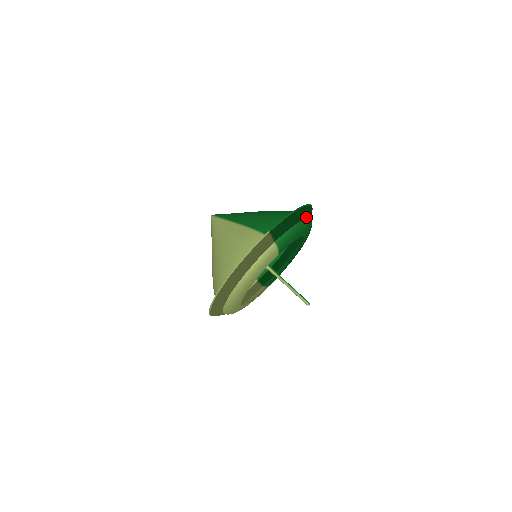
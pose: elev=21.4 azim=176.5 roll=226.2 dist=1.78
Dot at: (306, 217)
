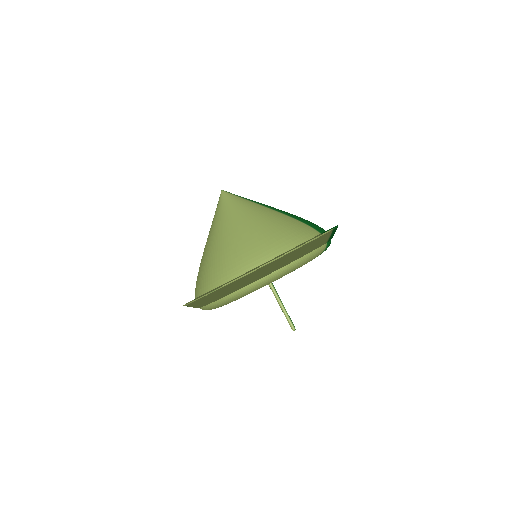
Dot at: occluded
